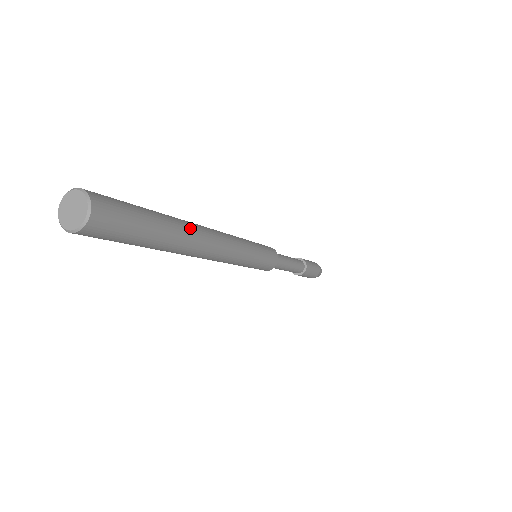
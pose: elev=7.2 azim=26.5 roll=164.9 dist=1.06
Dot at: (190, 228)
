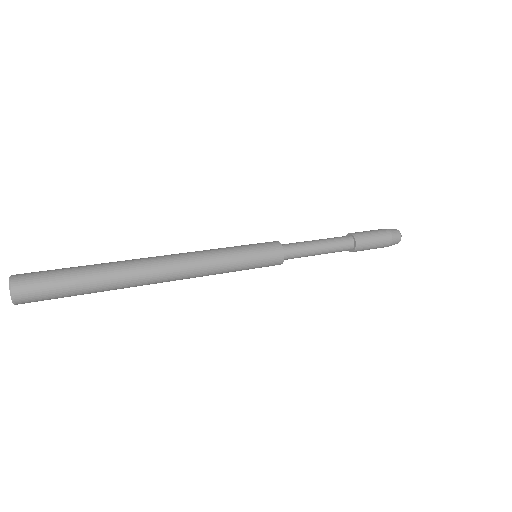
Dot at: (128, 271)
